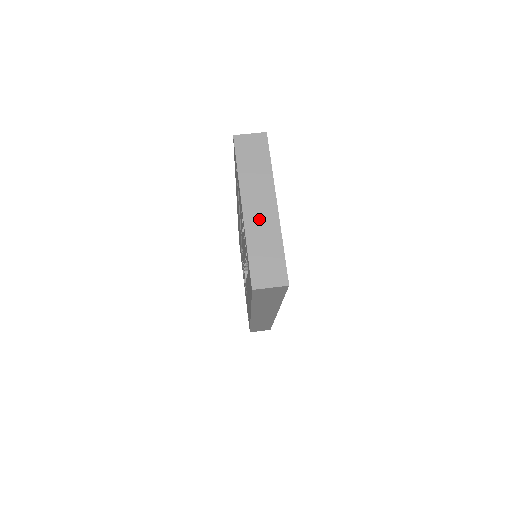
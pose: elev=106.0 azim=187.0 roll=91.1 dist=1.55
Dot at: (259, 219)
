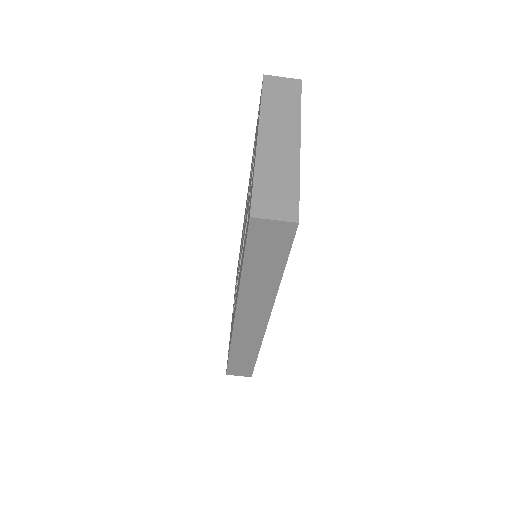
Dot at: (275, 150)
